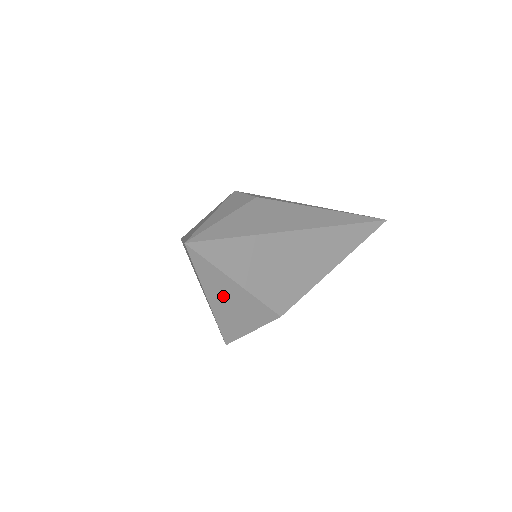
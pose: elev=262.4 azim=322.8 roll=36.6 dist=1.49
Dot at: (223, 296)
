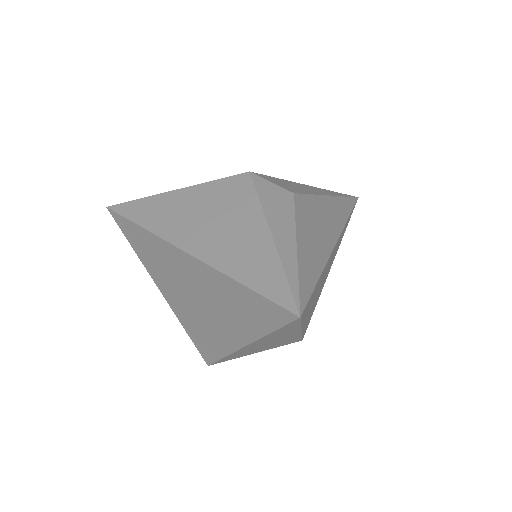
Dot at: (268, 341)
